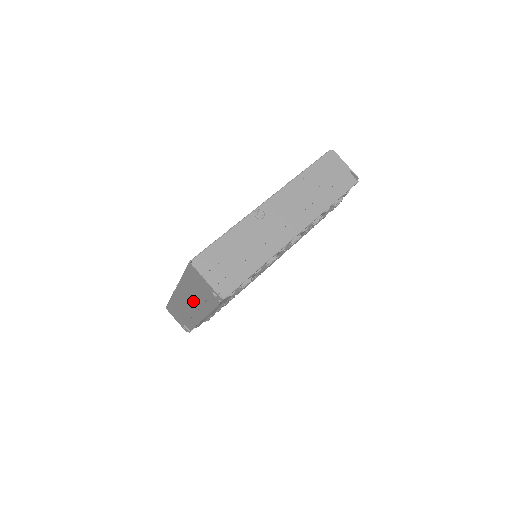
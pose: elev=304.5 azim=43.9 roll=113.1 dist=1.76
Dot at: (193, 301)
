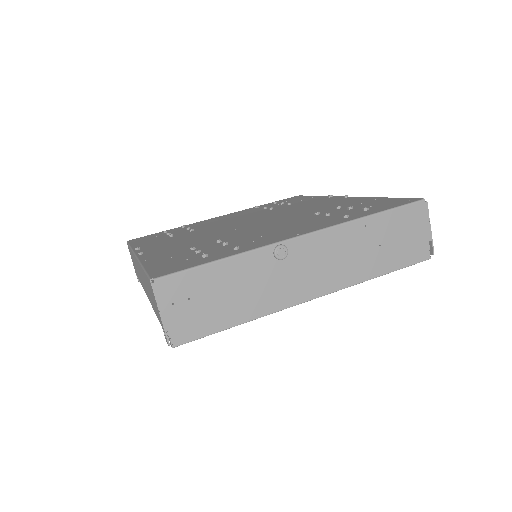
Dot at: (146, 290)
